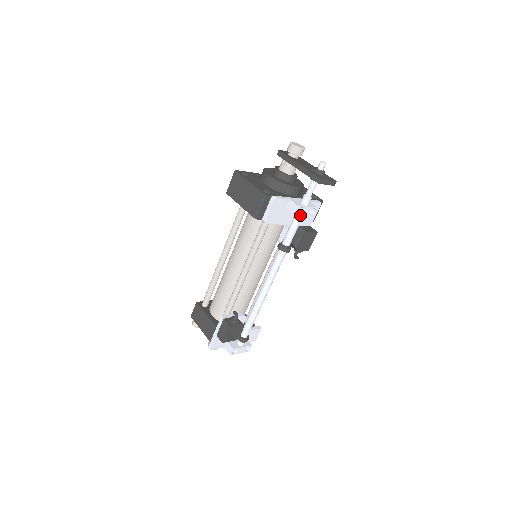
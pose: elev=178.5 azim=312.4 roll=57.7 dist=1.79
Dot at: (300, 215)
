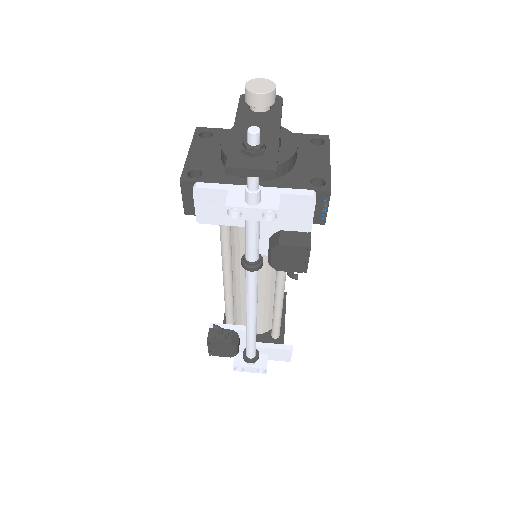
Dot at: (248, 219)
